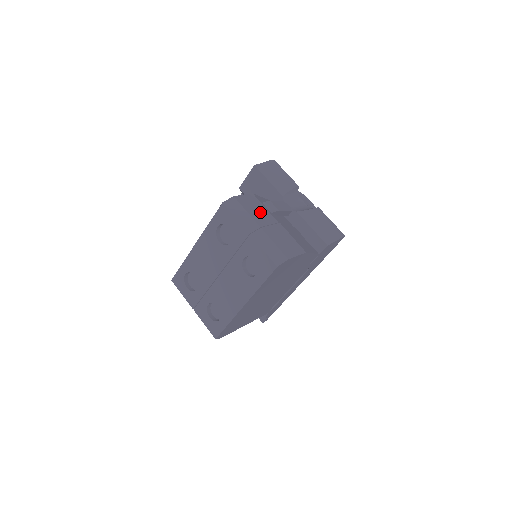
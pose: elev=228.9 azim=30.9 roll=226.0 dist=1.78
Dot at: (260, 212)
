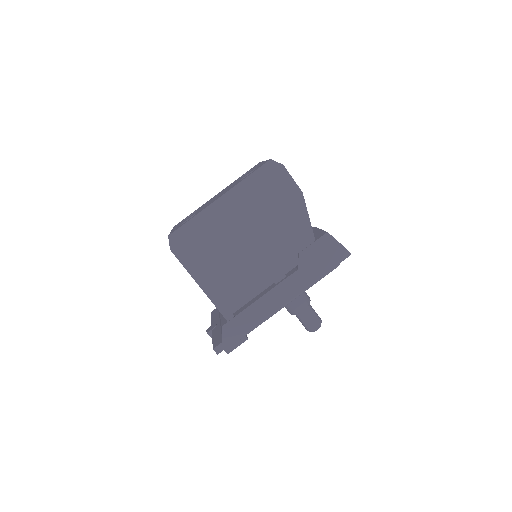
Dot at: occluded
